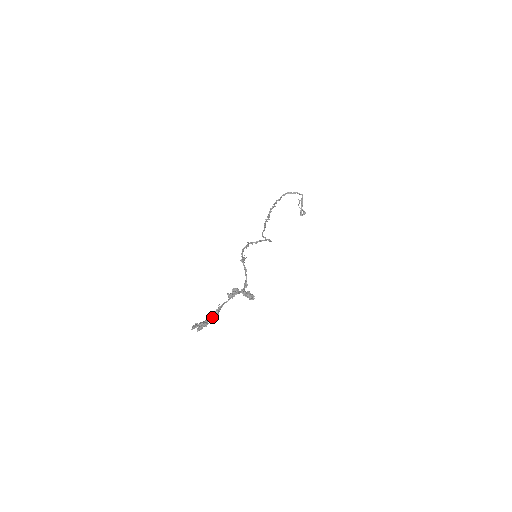
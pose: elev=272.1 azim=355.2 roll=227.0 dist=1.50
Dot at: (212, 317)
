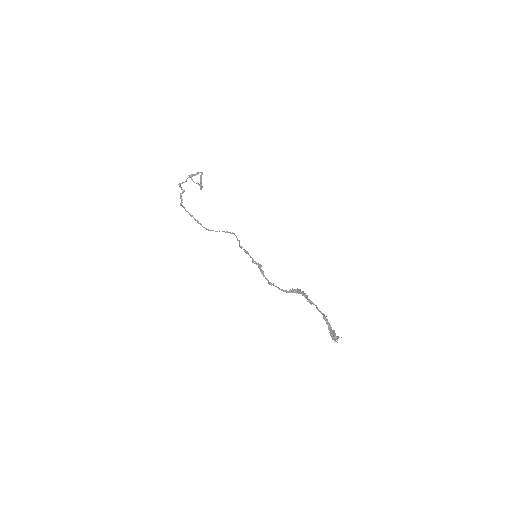
Dot at: (330, 325)
